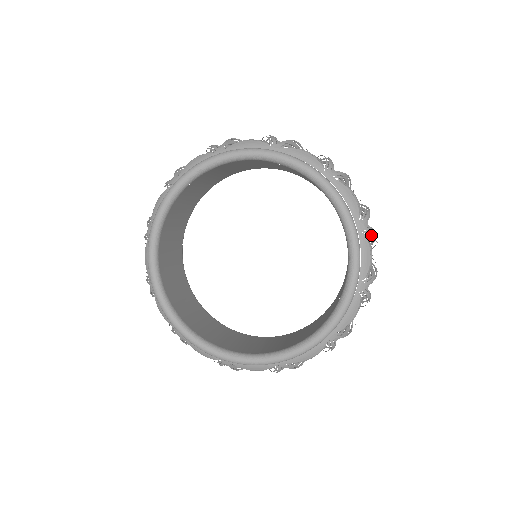
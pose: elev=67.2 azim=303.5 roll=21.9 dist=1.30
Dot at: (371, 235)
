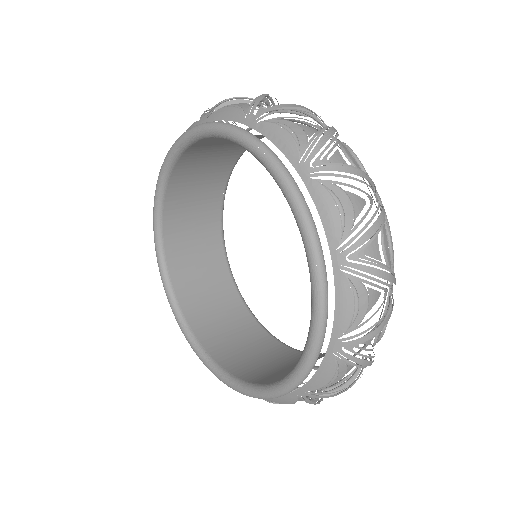
Dot at: (361, 274)
